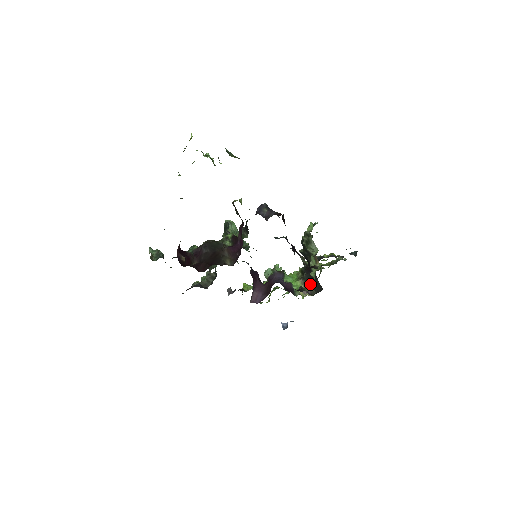
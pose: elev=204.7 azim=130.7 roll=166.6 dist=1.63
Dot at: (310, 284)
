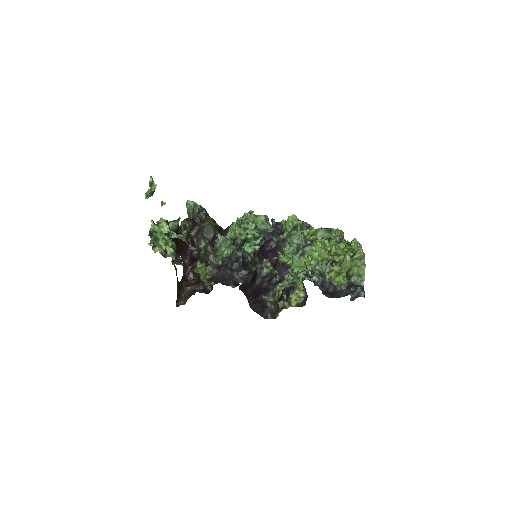
Dot at: occluded
